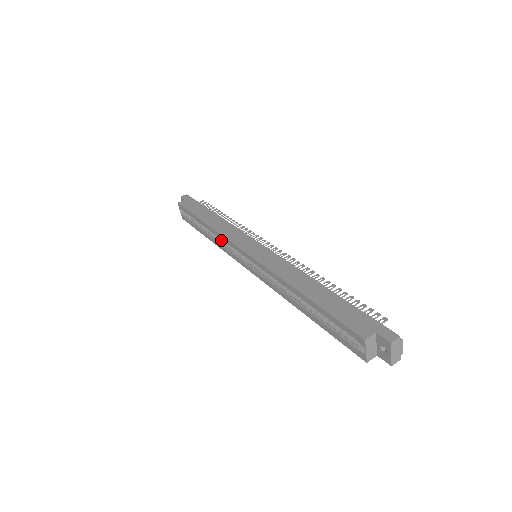
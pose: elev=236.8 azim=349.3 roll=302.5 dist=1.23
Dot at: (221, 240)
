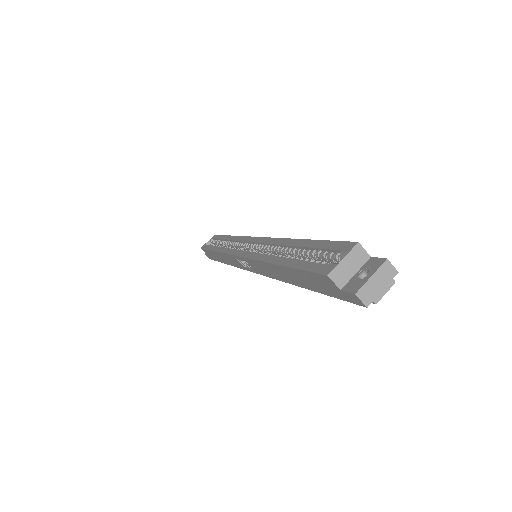
Dot at: occluded
